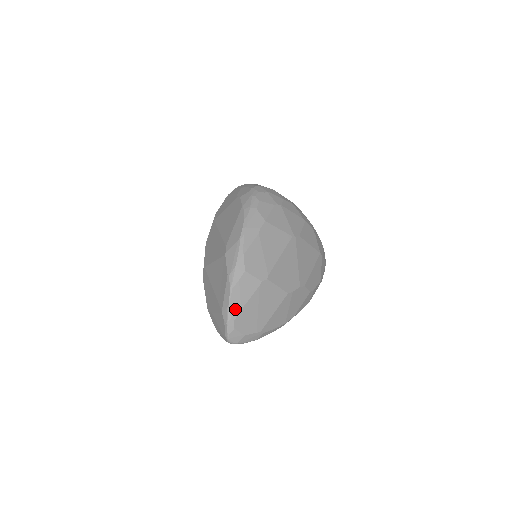
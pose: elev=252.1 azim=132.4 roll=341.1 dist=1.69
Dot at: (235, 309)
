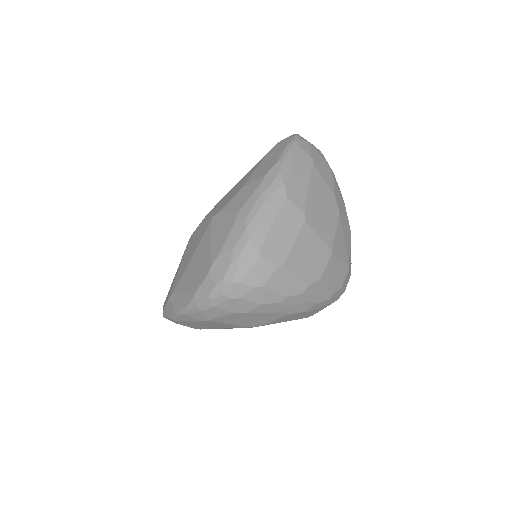
Dot at: occluded
